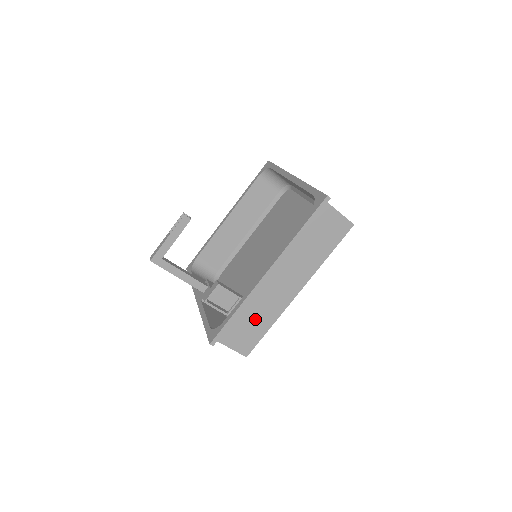
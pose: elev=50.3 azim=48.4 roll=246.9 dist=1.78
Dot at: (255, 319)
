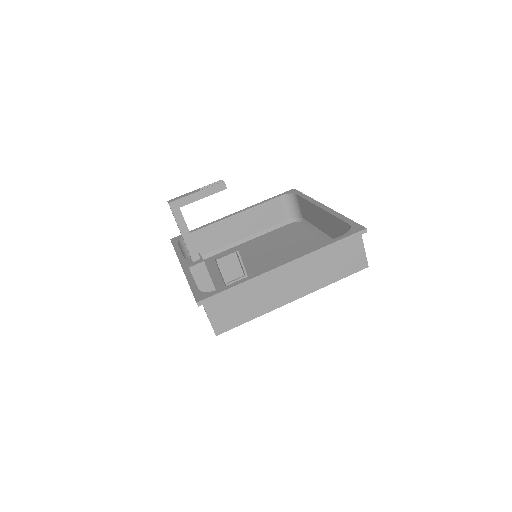
Dot at: (246, 303)
